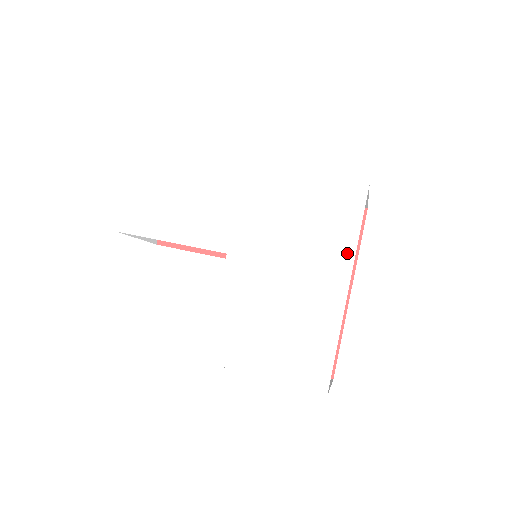
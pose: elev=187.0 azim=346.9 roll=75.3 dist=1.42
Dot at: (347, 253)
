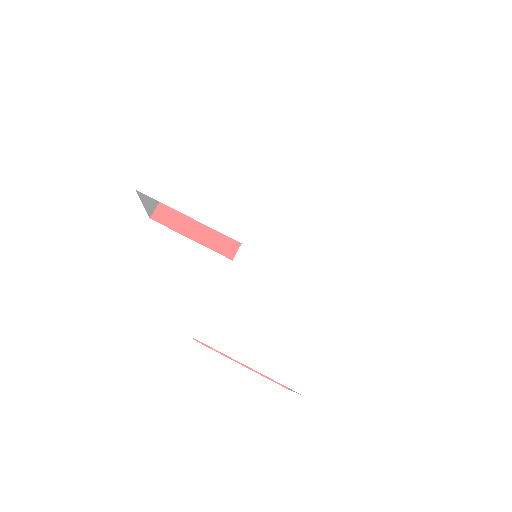
Dot at: (349, 274)
